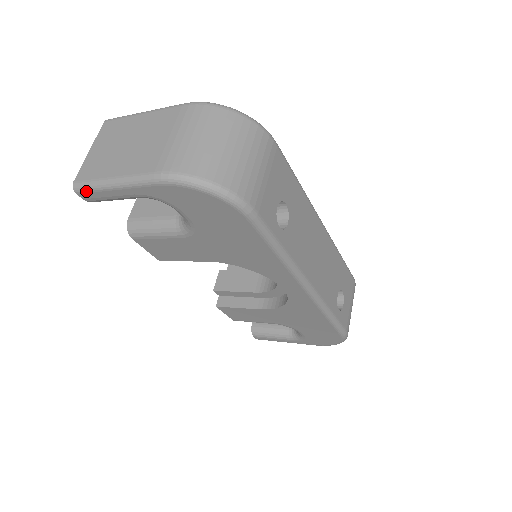
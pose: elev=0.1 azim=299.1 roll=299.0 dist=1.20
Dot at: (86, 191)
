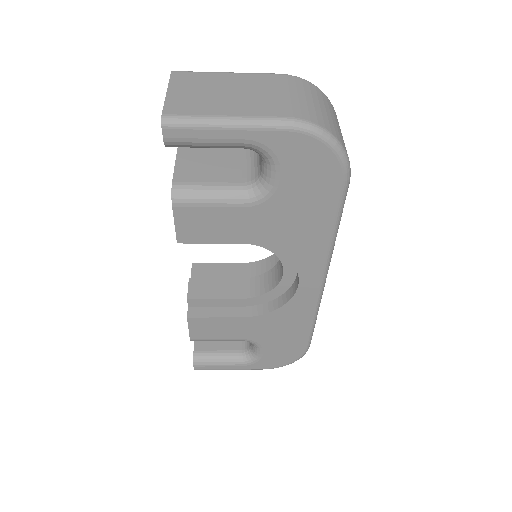
Dot at: (181, 126)
